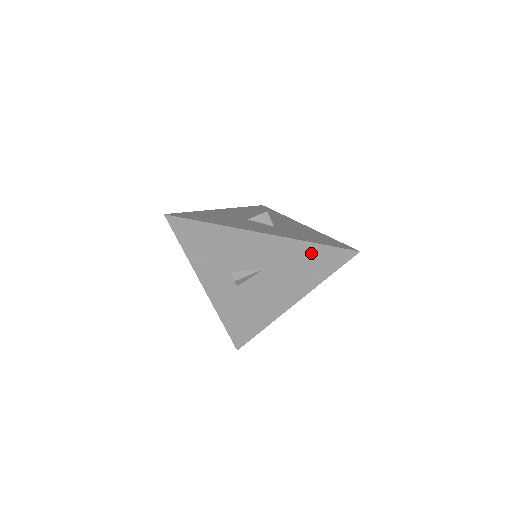
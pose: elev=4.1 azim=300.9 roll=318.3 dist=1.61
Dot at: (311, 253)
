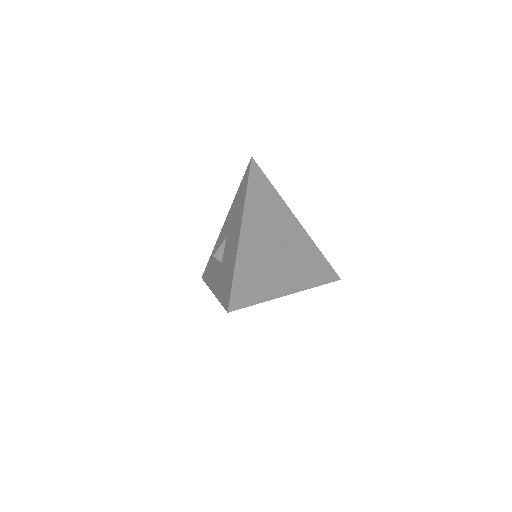
Dot at: (317, 258)
